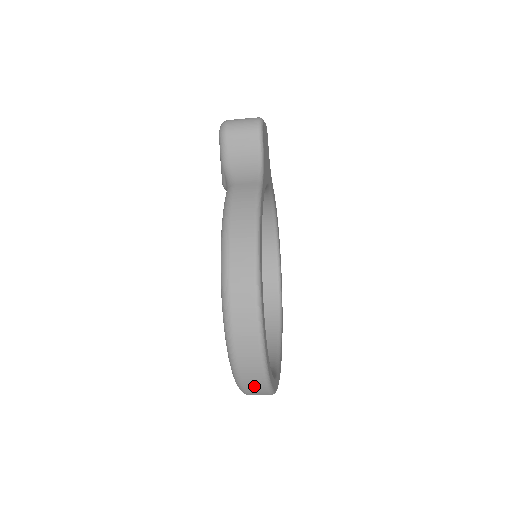
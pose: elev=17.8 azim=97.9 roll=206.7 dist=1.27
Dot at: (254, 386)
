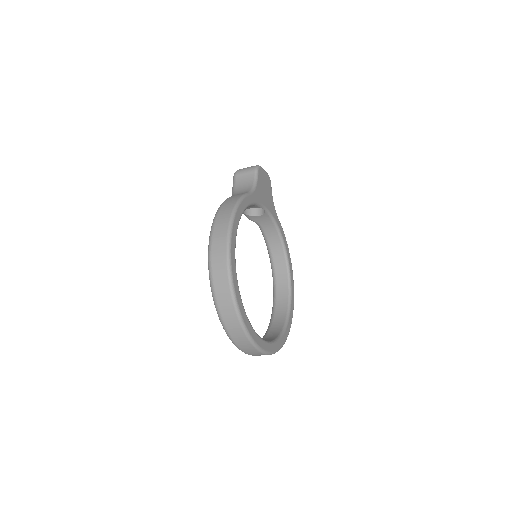
Dot at: (230, 320)
